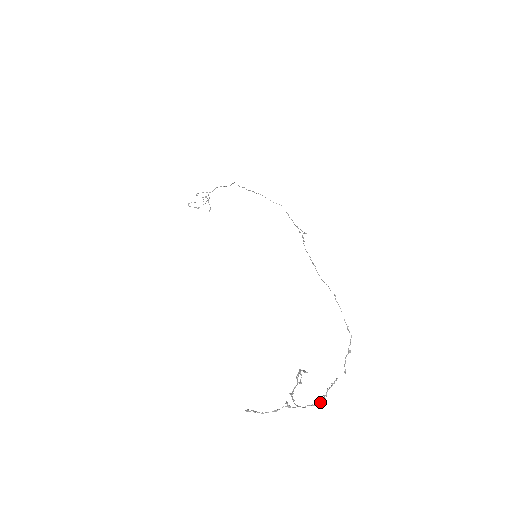
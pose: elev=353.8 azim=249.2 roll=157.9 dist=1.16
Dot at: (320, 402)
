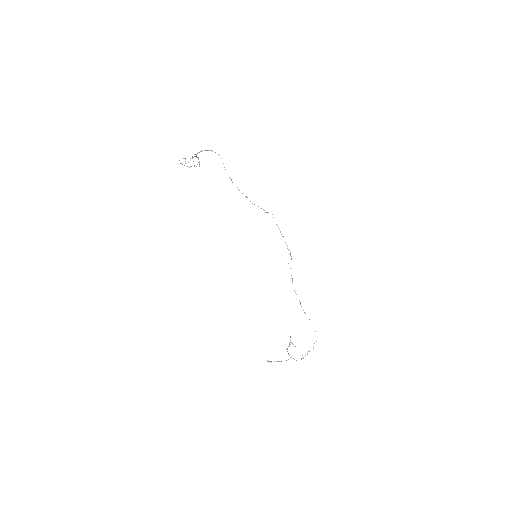
Dot at: (301, 358)
